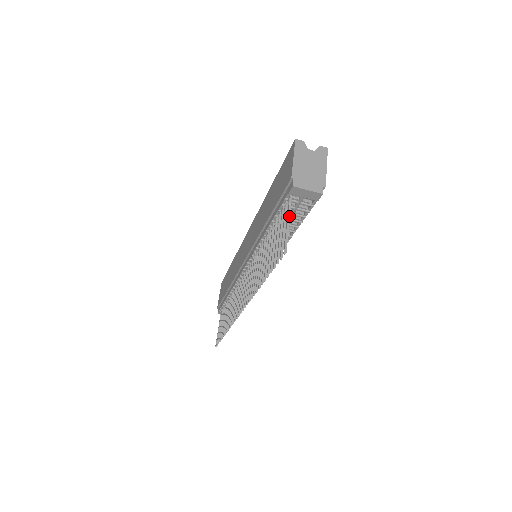
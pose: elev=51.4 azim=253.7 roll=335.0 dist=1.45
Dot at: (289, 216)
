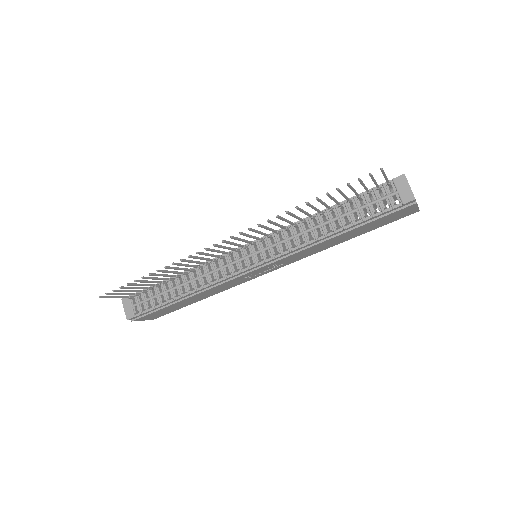
Dot at: occluded
